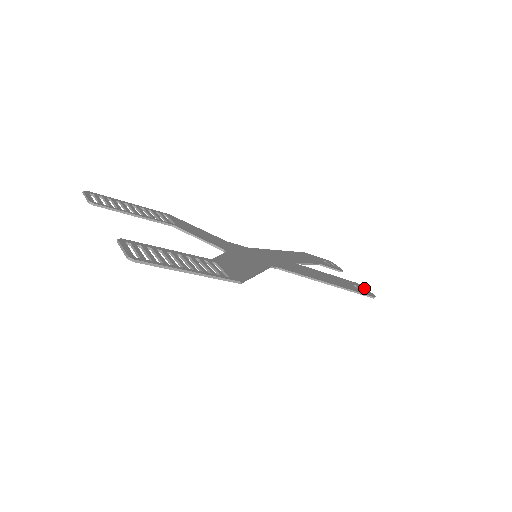
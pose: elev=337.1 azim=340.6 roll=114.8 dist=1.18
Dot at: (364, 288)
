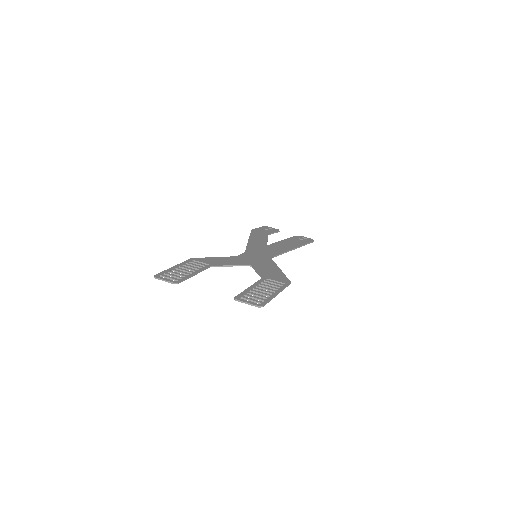
Dot at: (303, 237)
